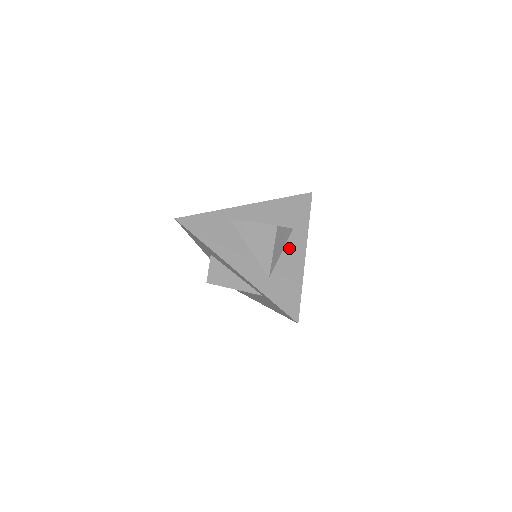
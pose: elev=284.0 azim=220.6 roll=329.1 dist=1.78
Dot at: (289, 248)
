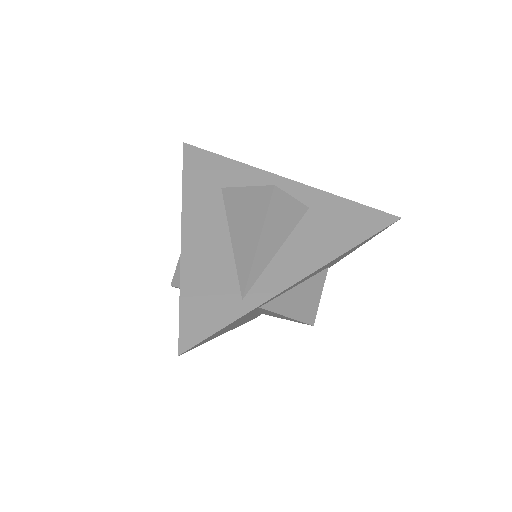
Dot at: occluded
